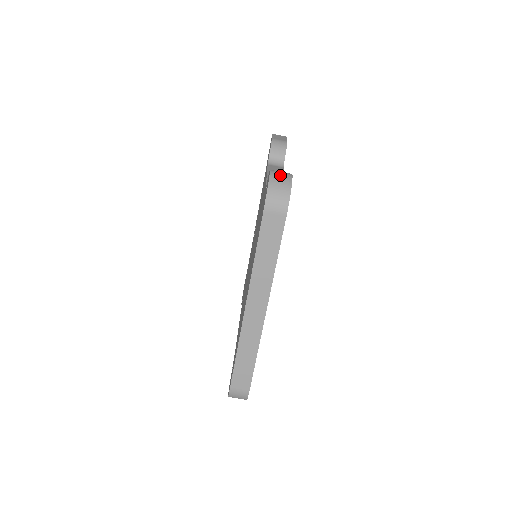
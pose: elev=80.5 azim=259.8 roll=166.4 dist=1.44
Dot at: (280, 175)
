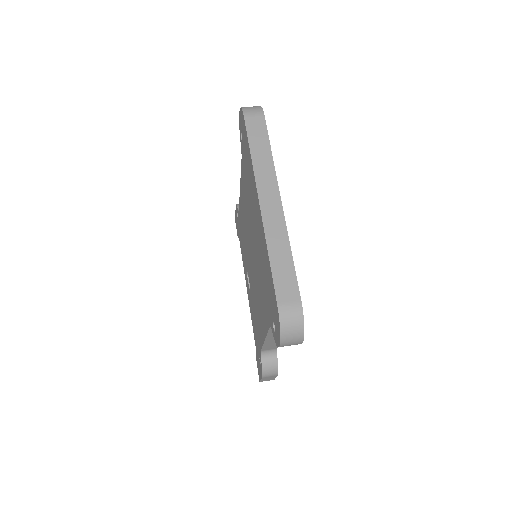
Dot at: occluded
